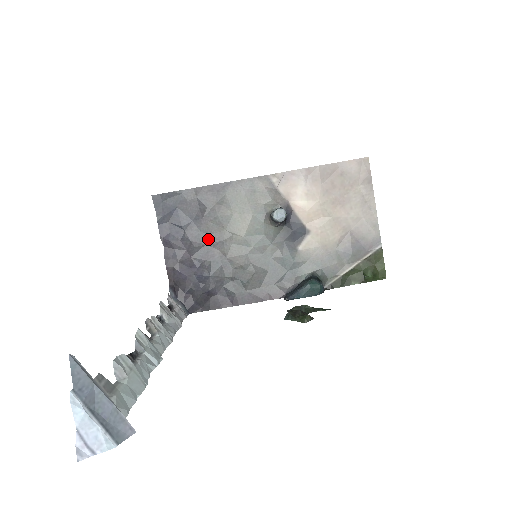
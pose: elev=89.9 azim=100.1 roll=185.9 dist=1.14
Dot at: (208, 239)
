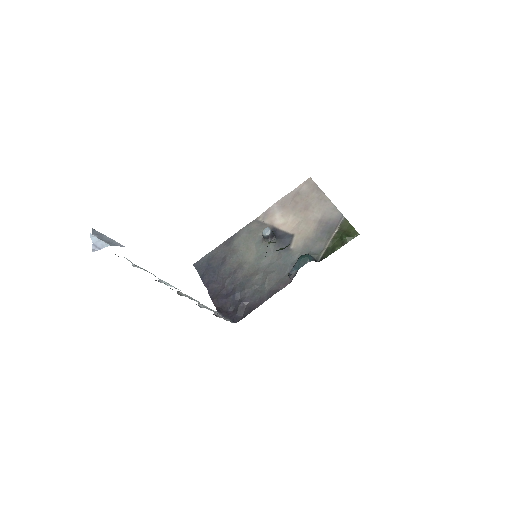
Dot at: (233, 272)
